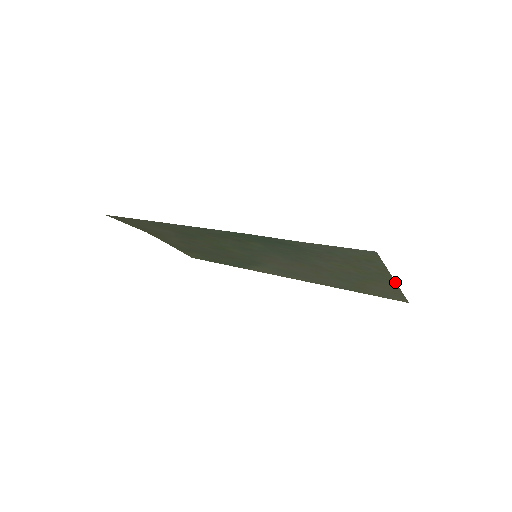
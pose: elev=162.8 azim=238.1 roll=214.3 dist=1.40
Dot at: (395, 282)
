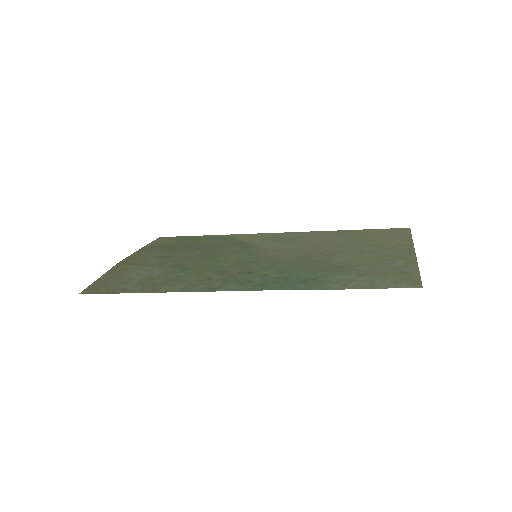
Dot at: (414, 250)
